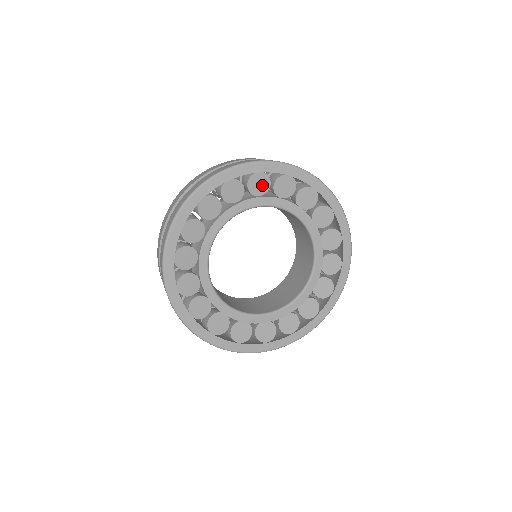
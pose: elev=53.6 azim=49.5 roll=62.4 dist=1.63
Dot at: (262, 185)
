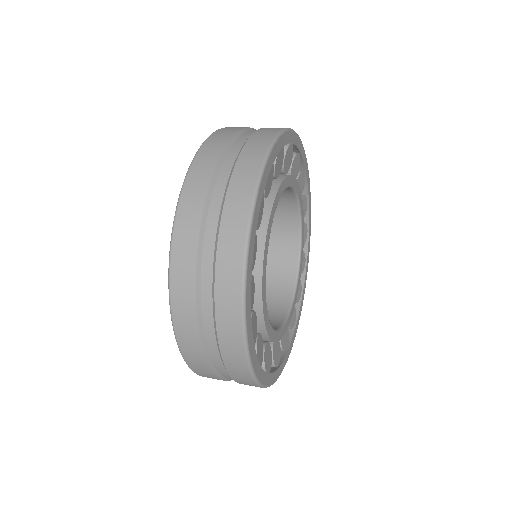
Dot at: (300, 188)
